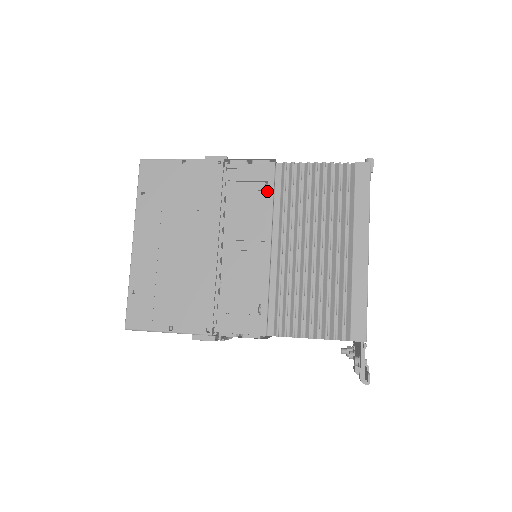
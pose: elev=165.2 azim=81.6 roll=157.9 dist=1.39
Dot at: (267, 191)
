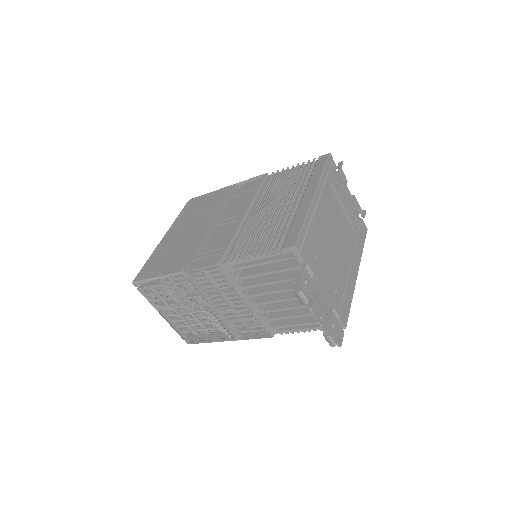
Dot at: (256, 188)
